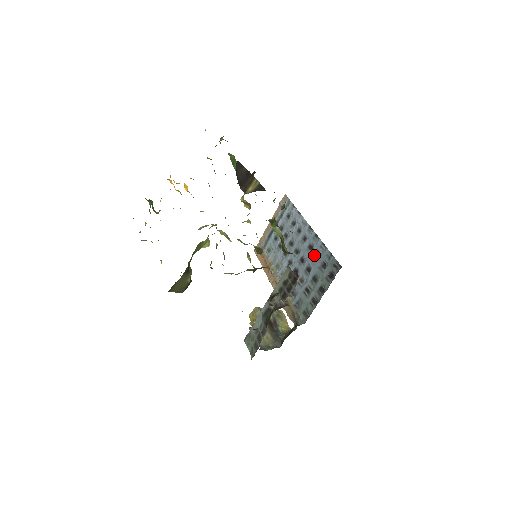
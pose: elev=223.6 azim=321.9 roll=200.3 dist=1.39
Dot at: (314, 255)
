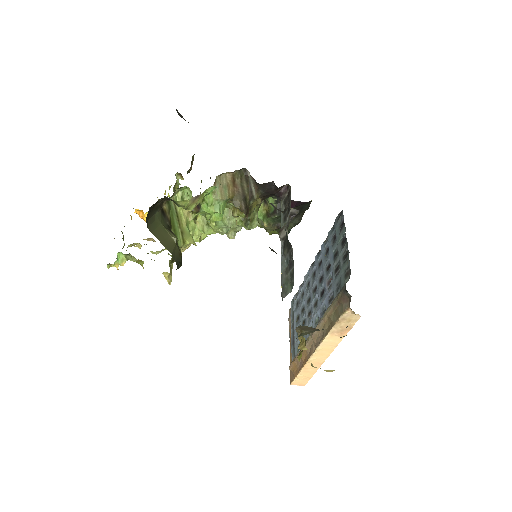
Dot at: (325, 256)
